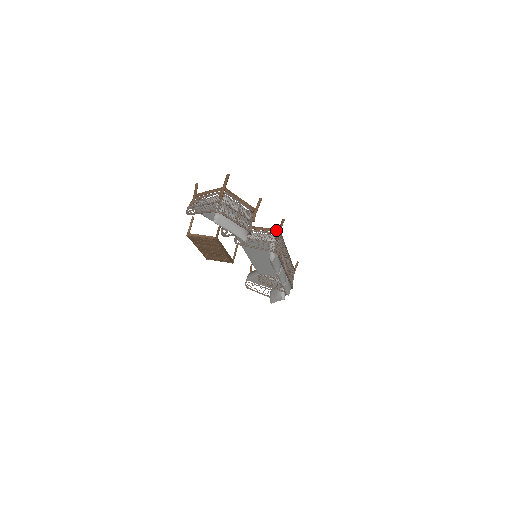
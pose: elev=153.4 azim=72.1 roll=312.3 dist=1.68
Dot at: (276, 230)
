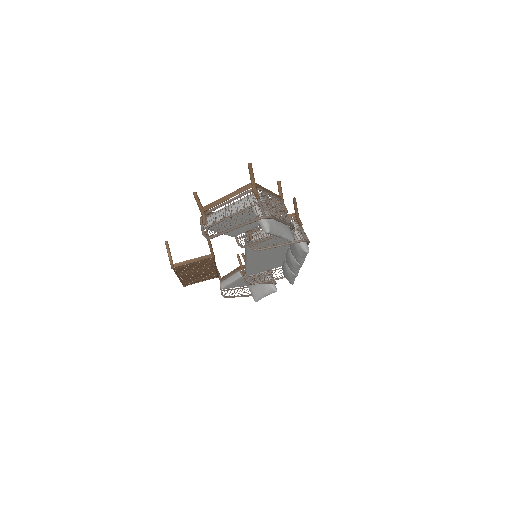
Dot at: (293, 214)
